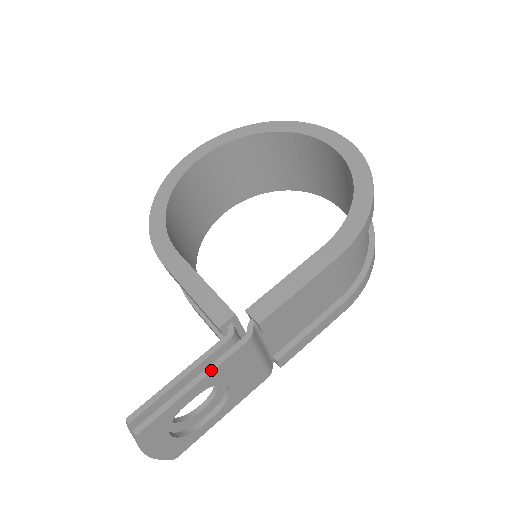
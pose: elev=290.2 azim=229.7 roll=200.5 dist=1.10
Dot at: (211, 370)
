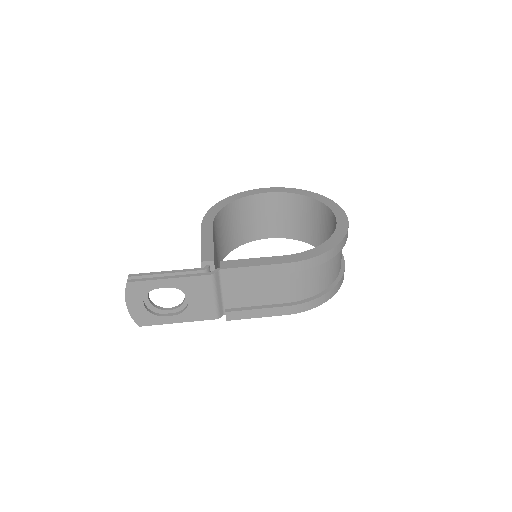
Dot at: (182, 276)
